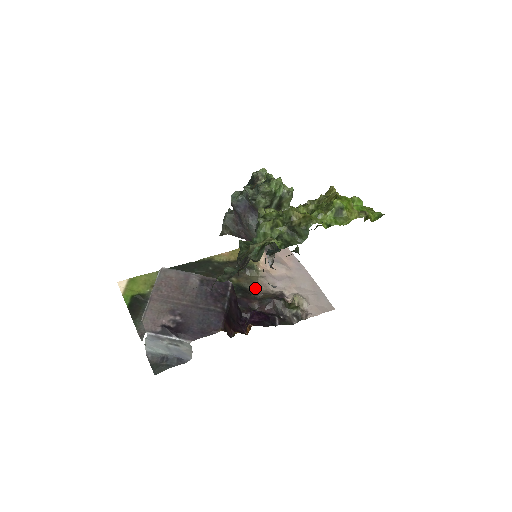
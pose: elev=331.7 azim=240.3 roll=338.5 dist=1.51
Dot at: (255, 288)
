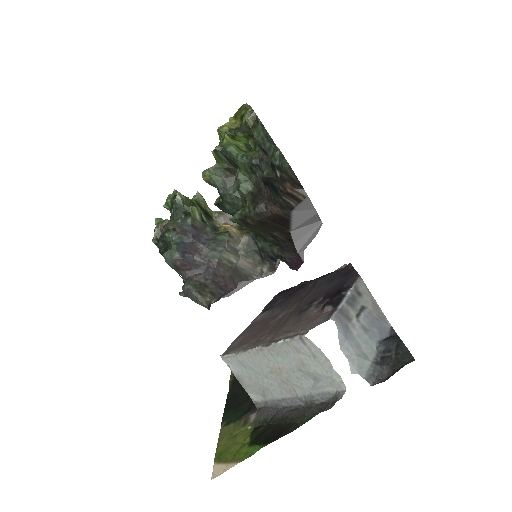
Dot at: occluded
